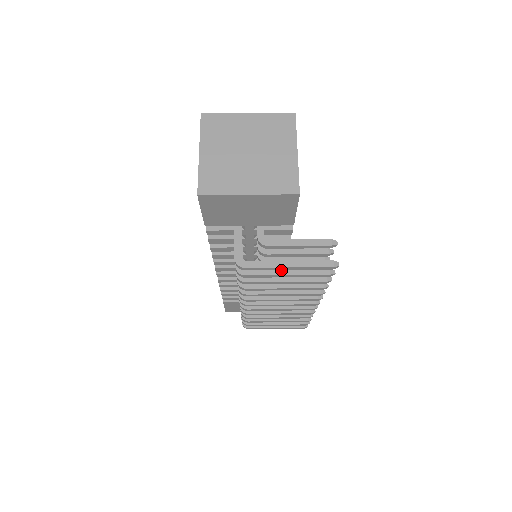
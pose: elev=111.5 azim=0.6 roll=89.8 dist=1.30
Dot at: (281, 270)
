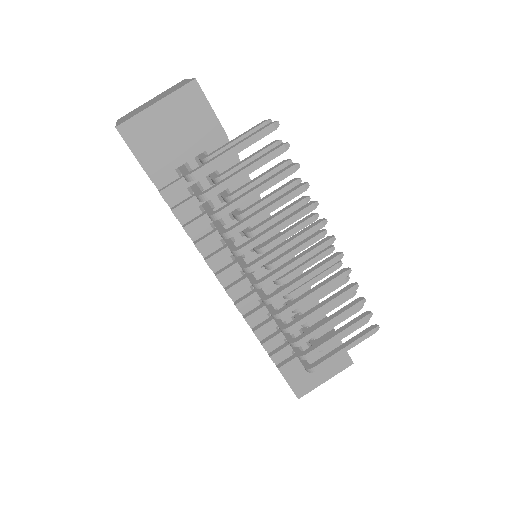
Dot at: (238, 171)
